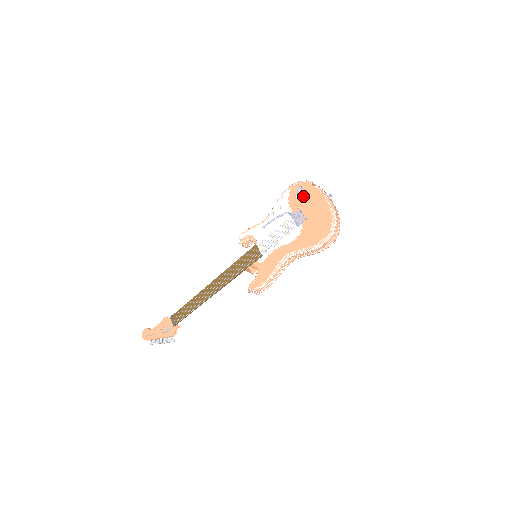
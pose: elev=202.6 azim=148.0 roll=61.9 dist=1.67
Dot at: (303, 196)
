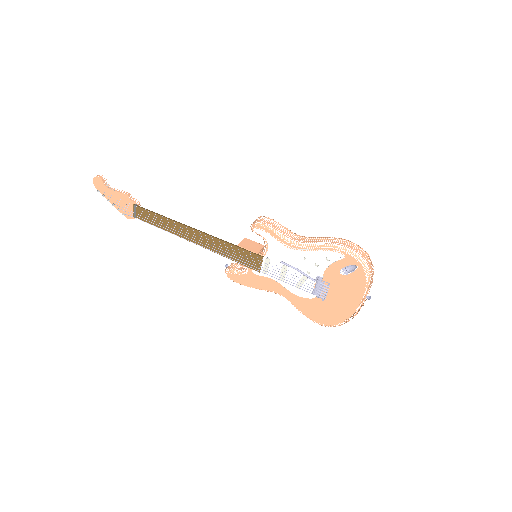
Dot at: (347, 278)
